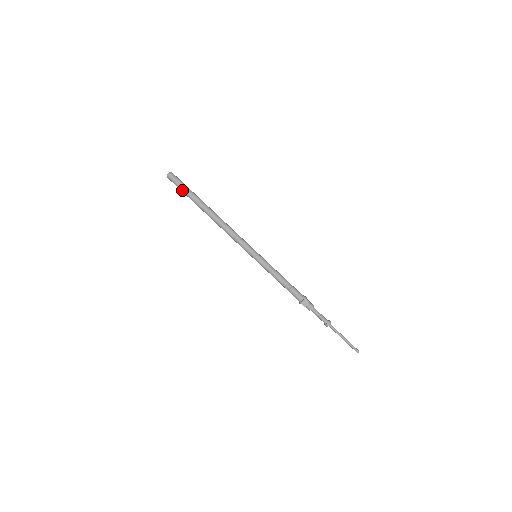
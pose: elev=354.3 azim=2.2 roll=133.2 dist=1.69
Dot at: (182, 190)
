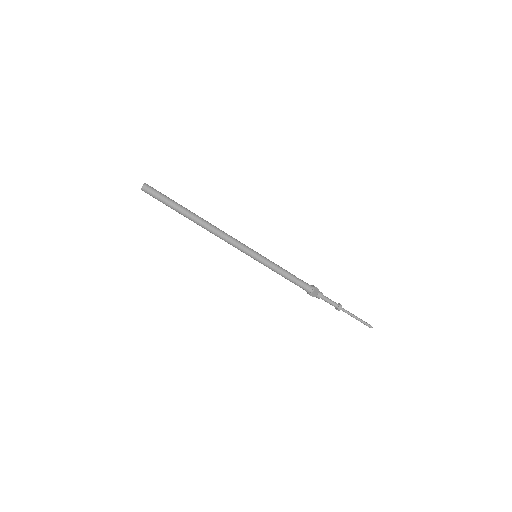
Dot at: (164, 199)
